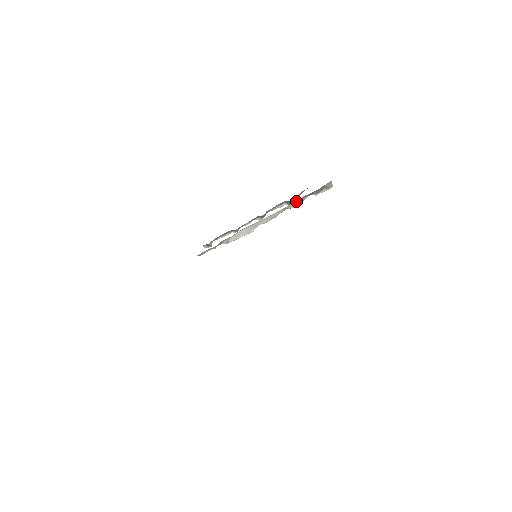
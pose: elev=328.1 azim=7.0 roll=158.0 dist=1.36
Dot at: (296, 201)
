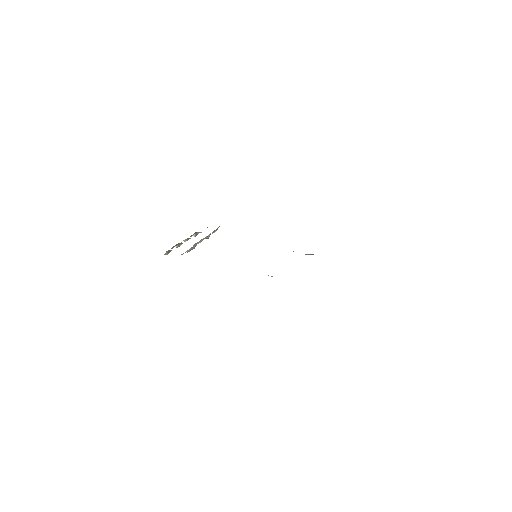
Dot at: occluded
